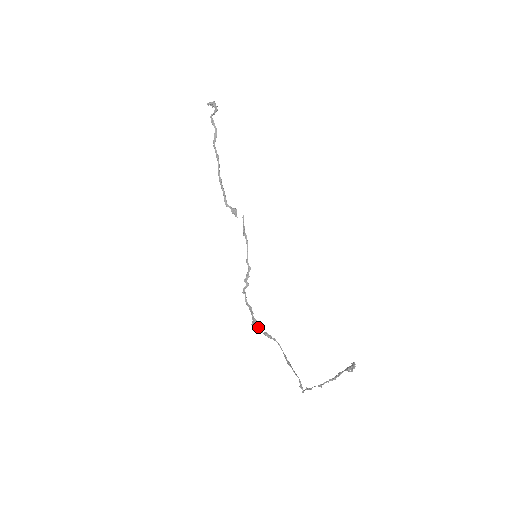
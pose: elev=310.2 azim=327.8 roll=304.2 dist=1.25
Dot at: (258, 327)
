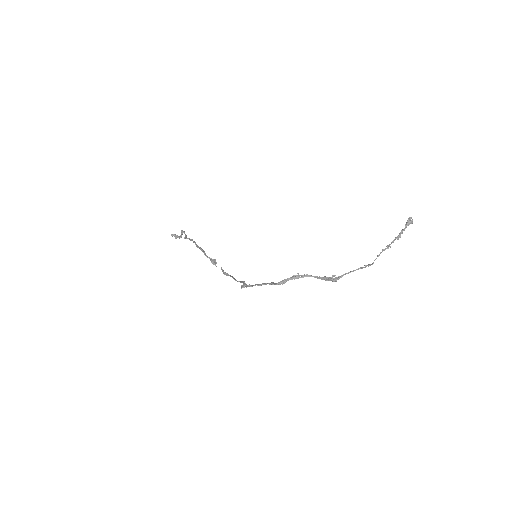
Dot at: (280, 281)
